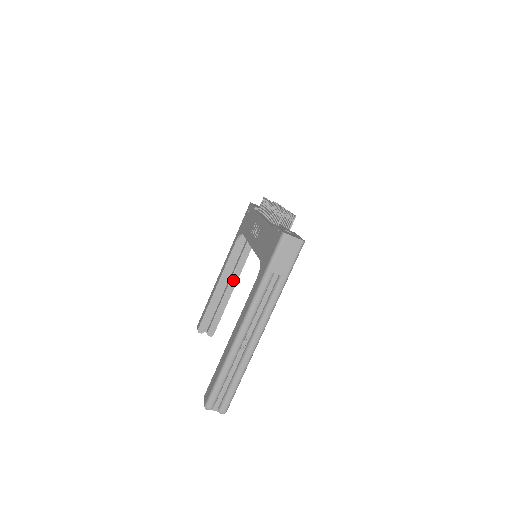
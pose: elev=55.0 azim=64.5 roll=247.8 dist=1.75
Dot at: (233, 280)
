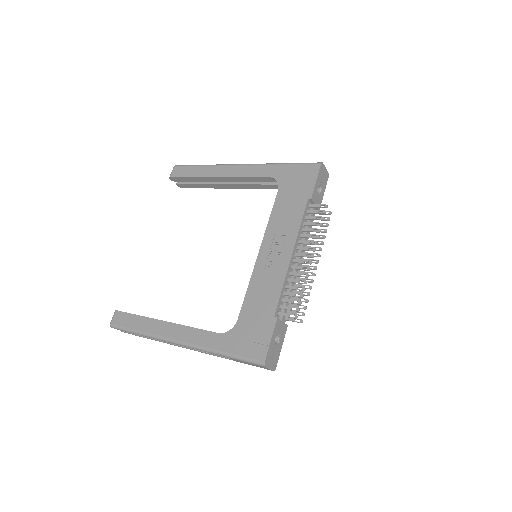
Dot at: (236, 186)
